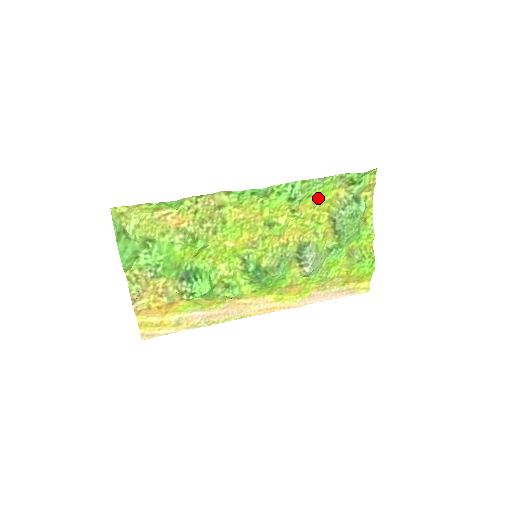
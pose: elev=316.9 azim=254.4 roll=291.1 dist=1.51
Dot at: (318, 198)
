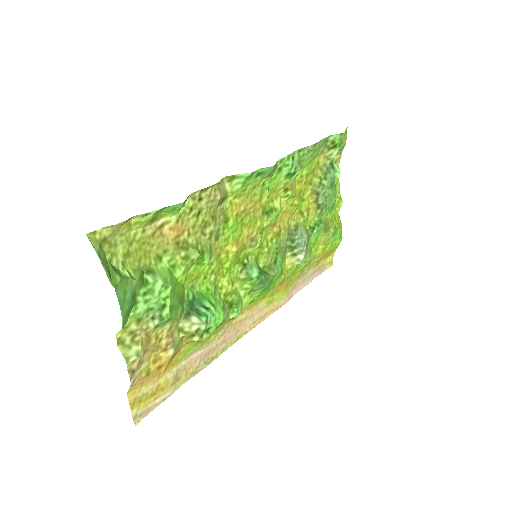
Dot at: (306, 169)
